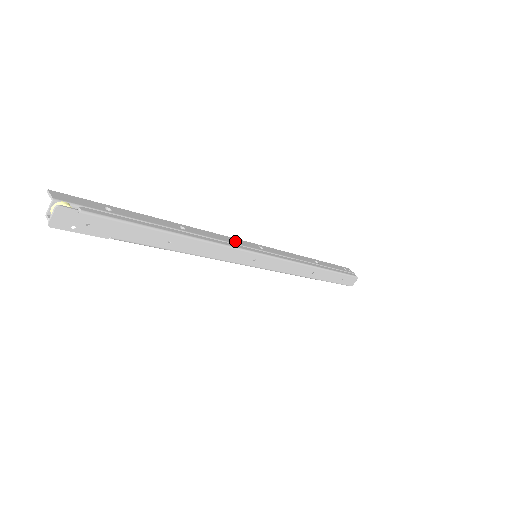
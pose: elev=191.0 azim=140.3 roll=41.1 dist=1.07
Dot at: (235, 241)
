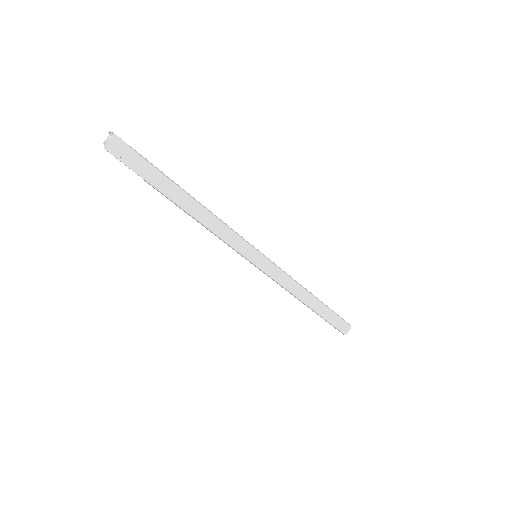
Dot at: occluded
